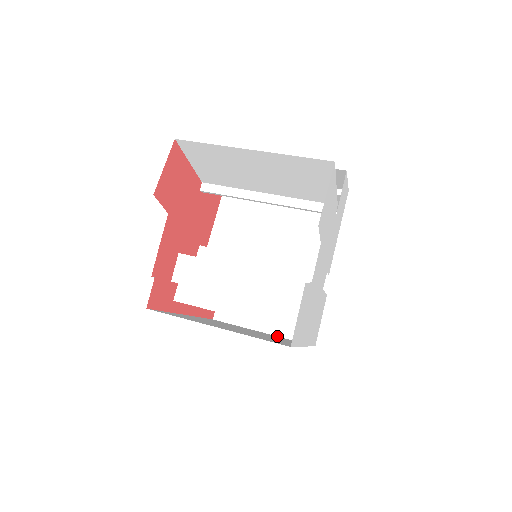
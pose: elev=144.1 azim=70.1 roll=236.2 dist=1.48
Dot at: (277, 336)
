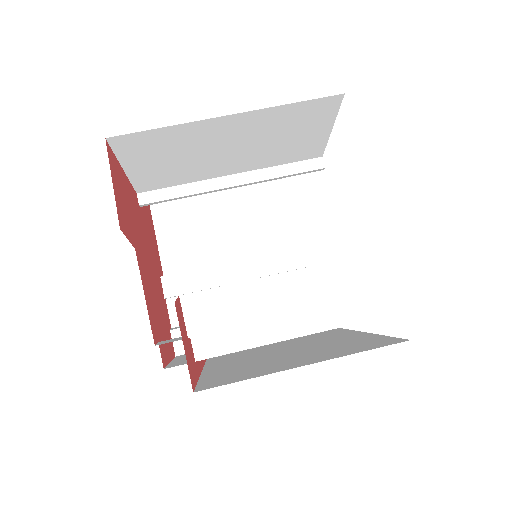
Dot at: occluded
